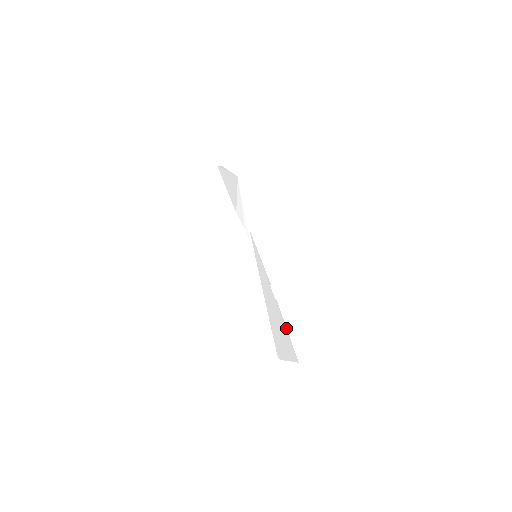
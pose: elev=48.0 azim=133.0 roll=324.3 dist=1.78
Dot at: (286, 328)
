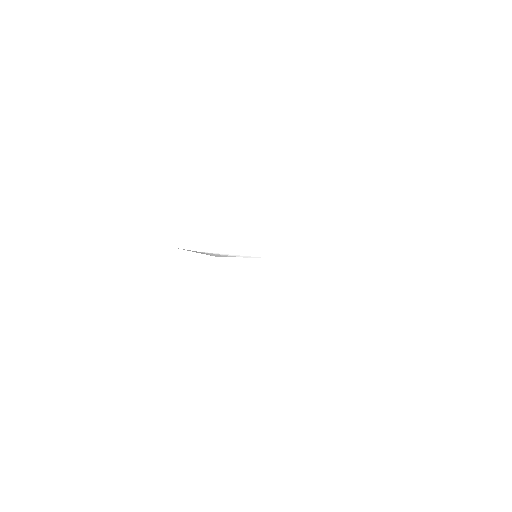
Dot at: occluded
